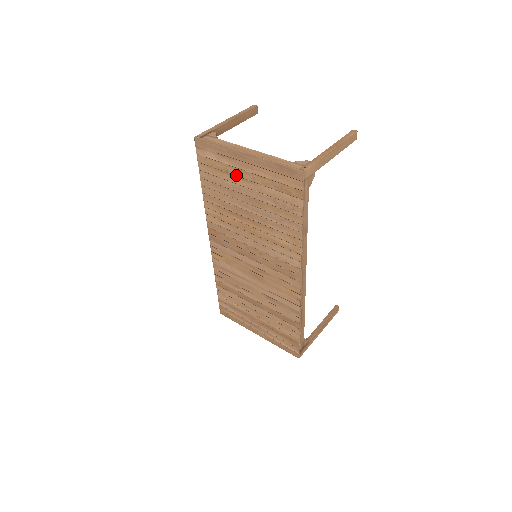
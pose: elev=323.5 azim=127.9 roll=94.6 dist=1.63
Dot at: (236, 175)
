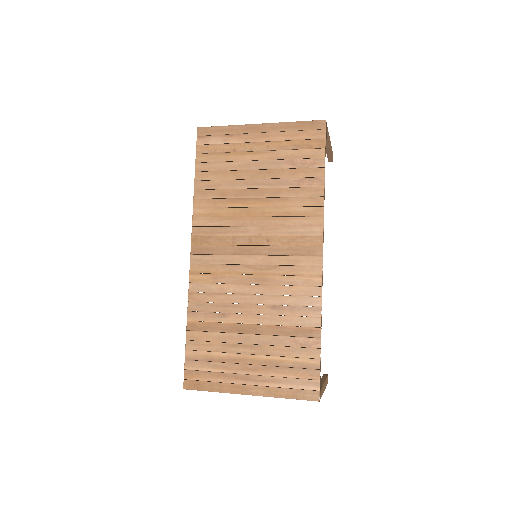
Dot at: (246, 151)
